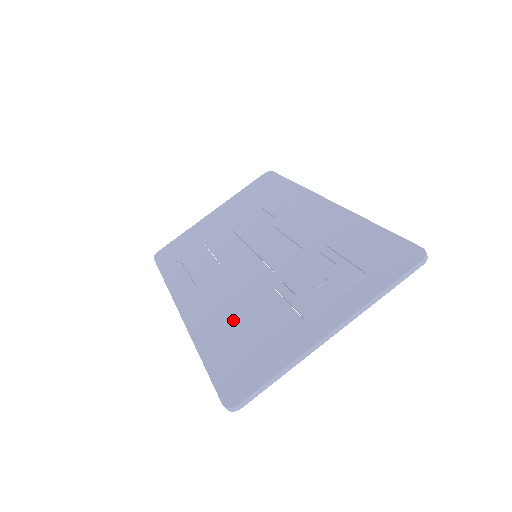
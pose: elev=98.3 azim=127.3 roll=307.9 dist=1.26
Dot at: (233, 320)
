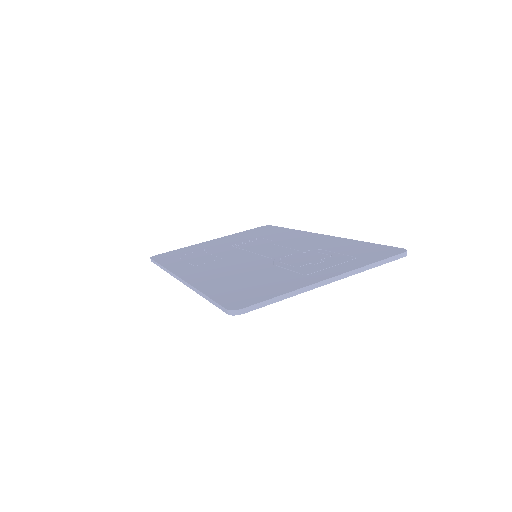
Dot at: (236, 278)
